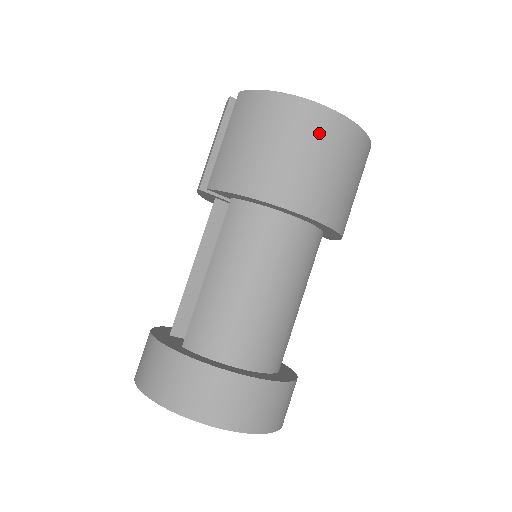
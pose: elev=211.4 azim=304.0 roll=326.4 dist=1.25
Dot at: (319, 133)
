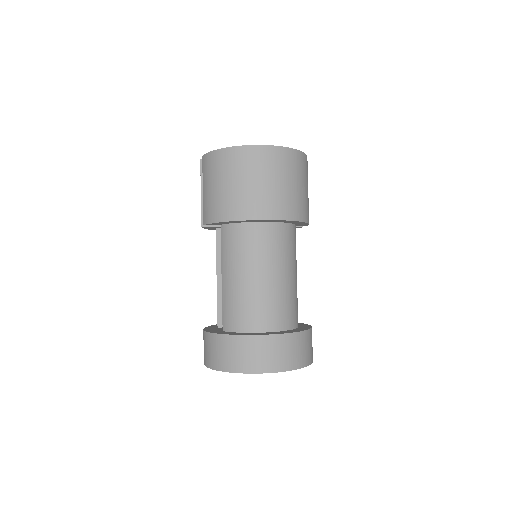
Dot at: (255, 164)
